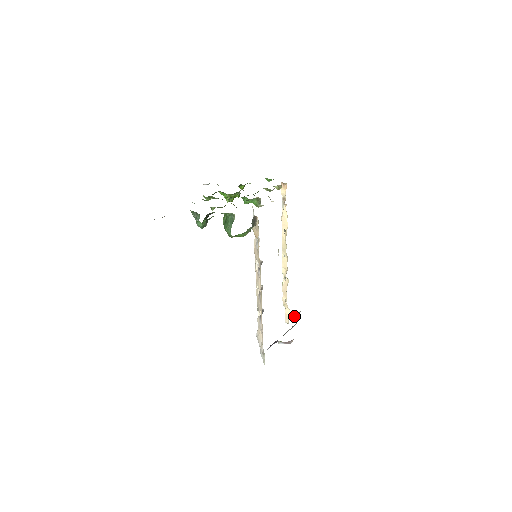
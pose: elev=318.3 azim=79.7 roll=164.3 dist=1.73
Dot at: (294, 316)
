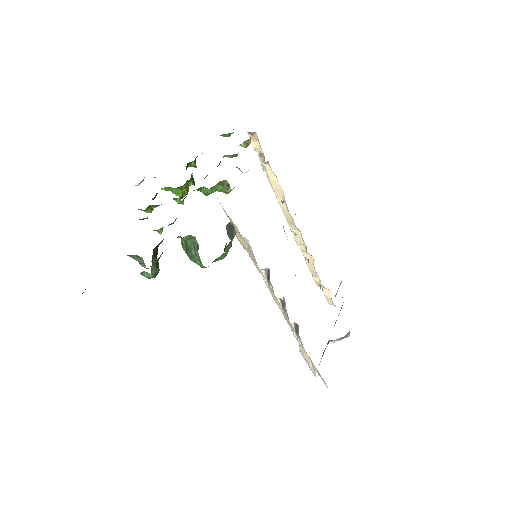
Dot at: occluded
